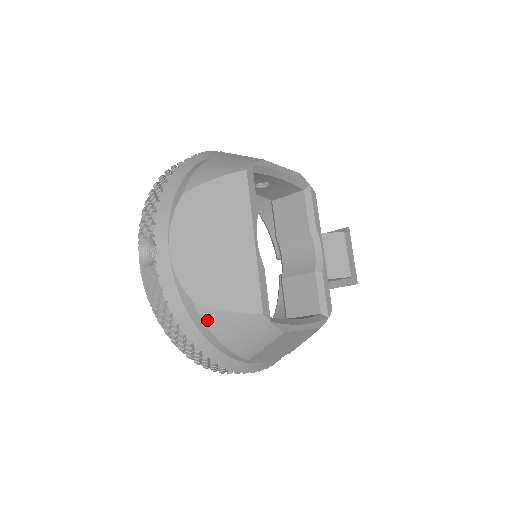
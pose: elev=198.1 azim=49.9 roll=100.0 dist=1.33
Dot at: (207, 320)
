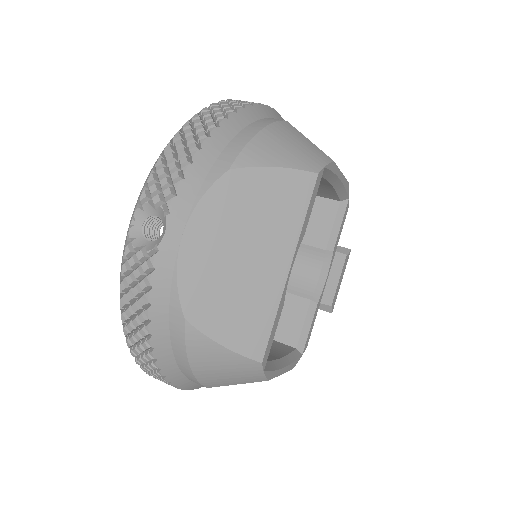
Dot at: (191, 345)
